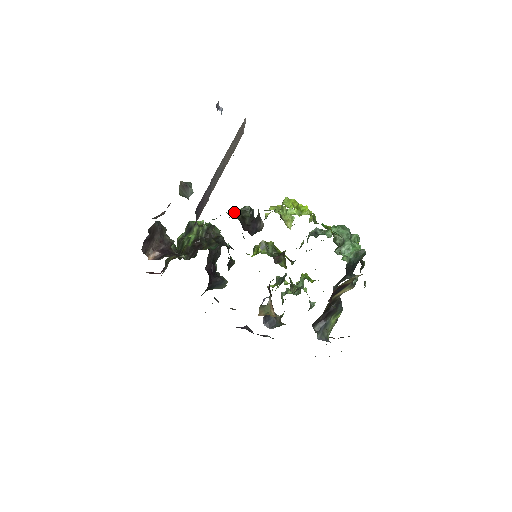
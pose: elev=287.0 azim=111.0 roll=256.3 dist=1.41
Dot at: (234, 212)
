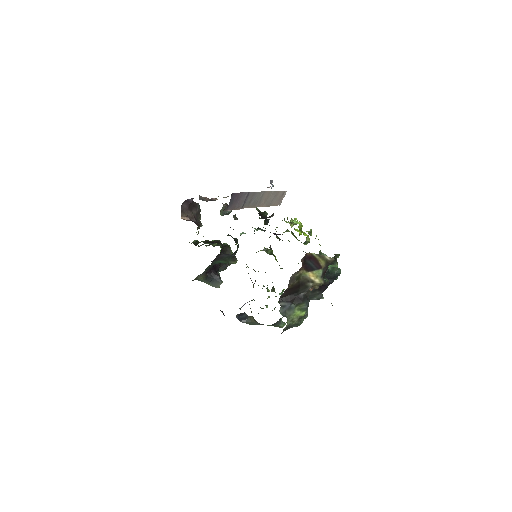
Dot at: (257, 208)
